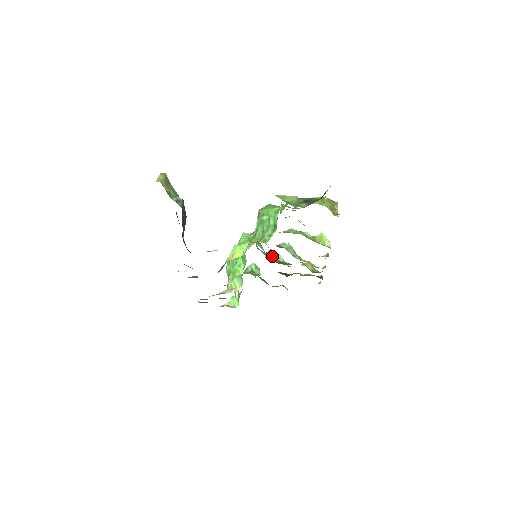
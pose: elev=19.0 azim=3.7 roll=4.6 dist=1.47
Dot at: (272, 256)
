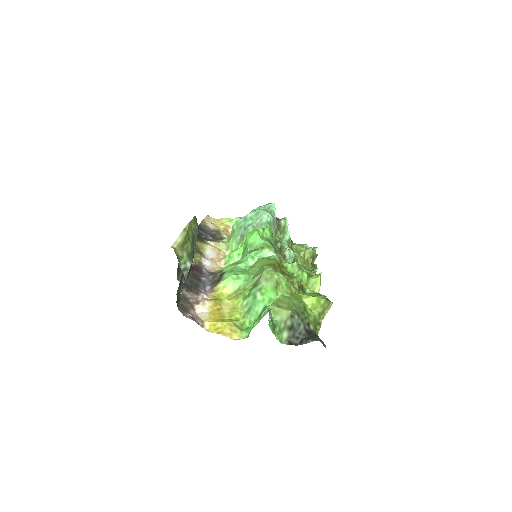
Dot at: (282, 229)
